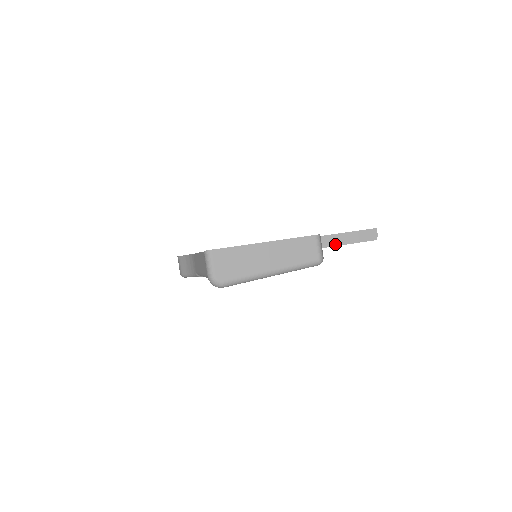
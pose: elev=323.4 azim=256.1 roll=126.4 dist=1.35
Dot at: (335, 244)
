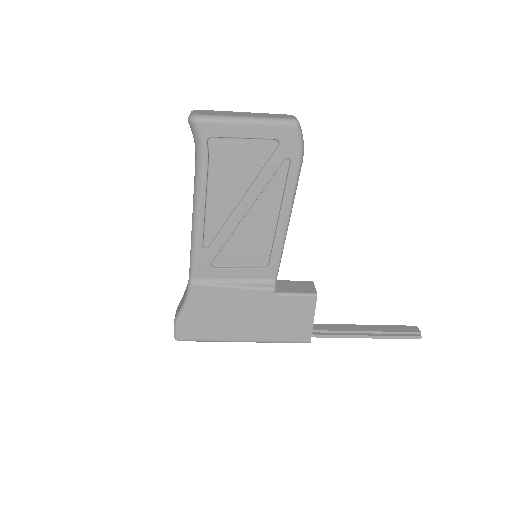
Dot at: (366, 334)
